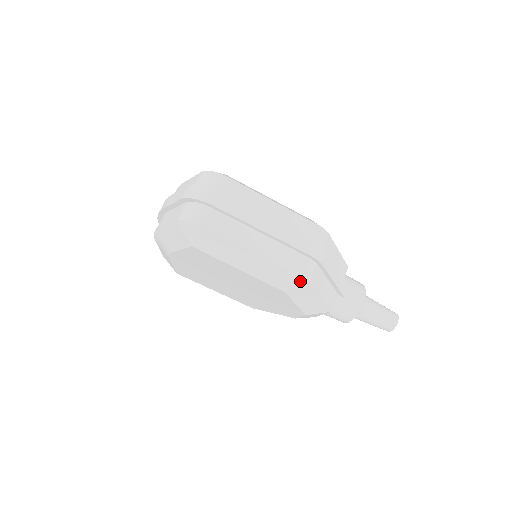
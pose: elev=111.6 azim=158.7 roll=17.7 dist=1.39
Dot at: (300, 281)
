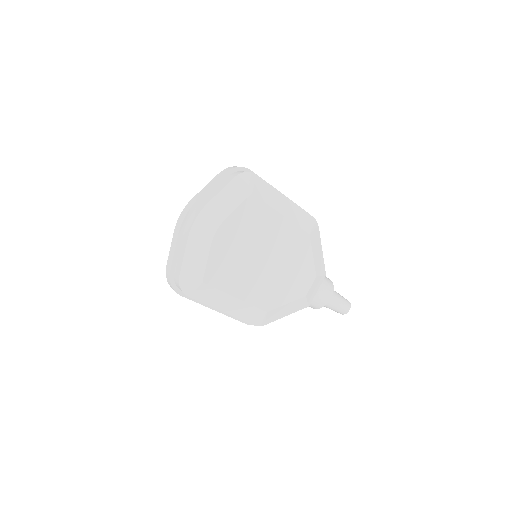
Dot at: (314, 223)
